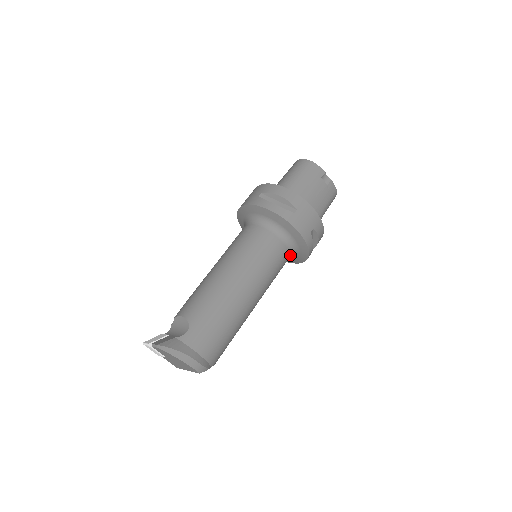
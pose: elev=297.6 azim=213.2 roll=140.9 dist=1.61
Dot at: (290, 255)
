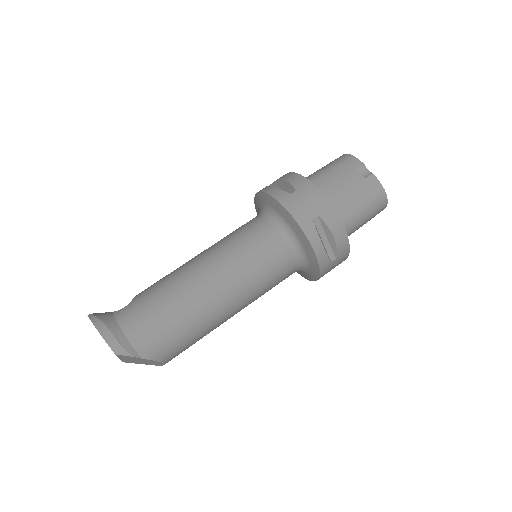
Dot at: (294, 255)
